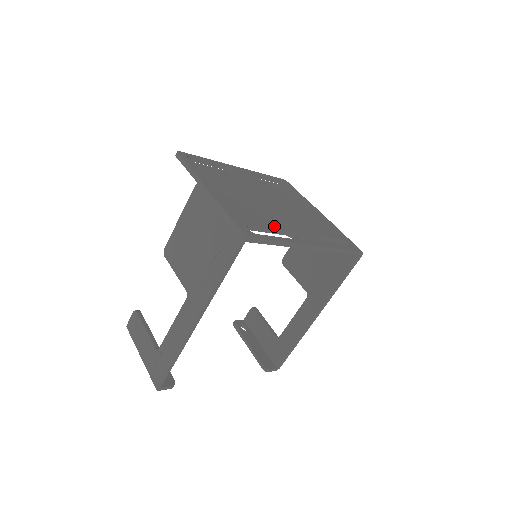
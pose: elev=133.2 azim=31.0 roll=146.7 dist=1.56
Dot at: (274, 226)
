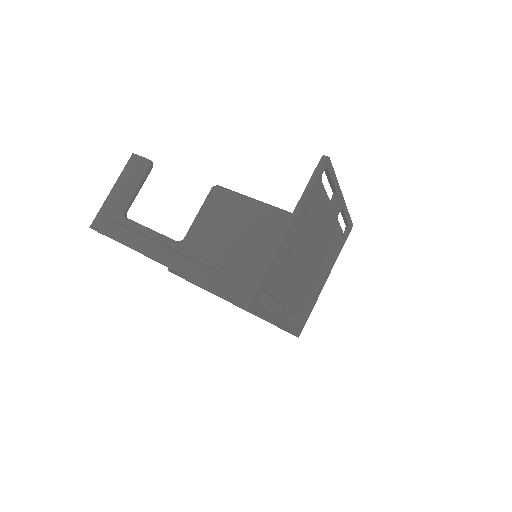
Dot at: (280, 295)
